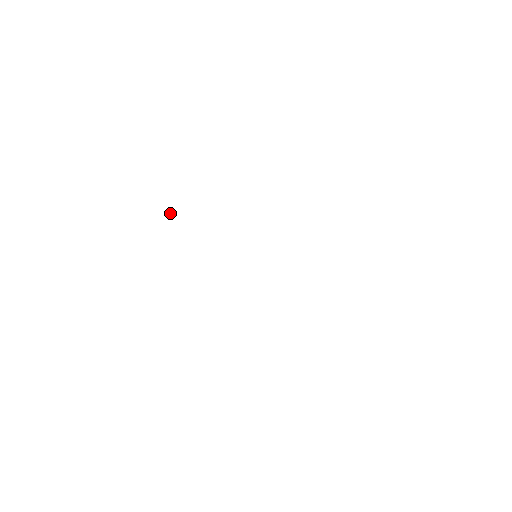
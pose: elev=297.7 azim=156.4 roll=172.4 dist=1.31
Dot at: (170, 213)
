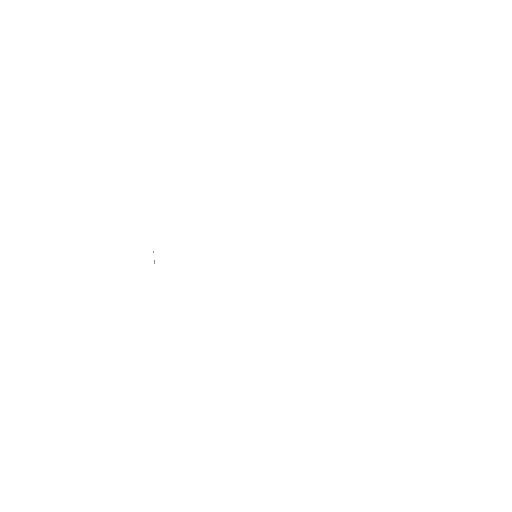
Dot at: occluded
